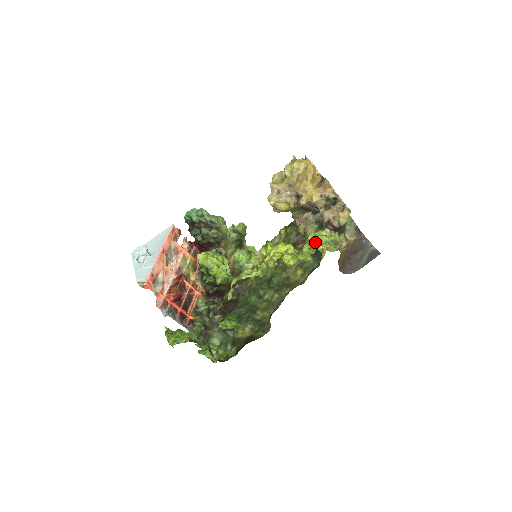
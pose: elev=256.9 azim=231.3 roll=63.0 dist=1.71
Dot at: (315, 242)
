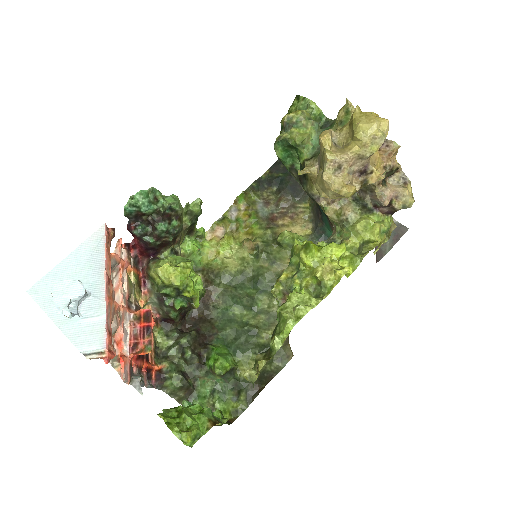
Dot at: (370, 234)
